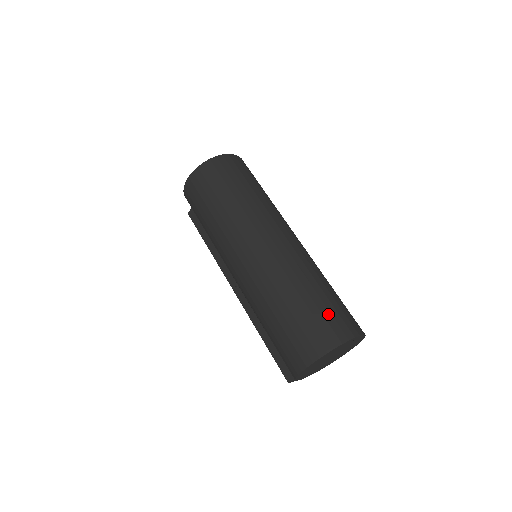
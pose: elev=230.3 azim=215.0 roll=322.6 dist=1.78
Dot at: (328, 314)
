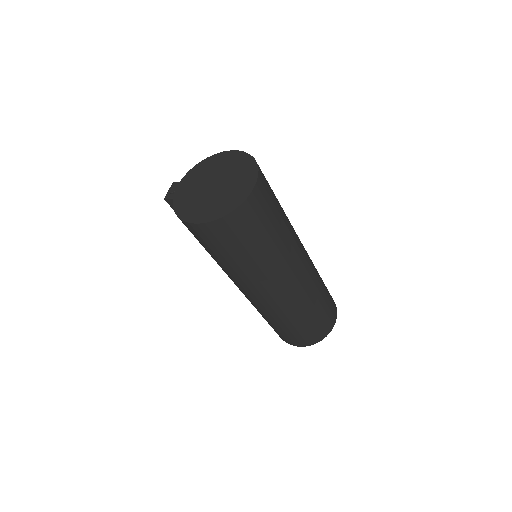
Dot at: (322, 322)
